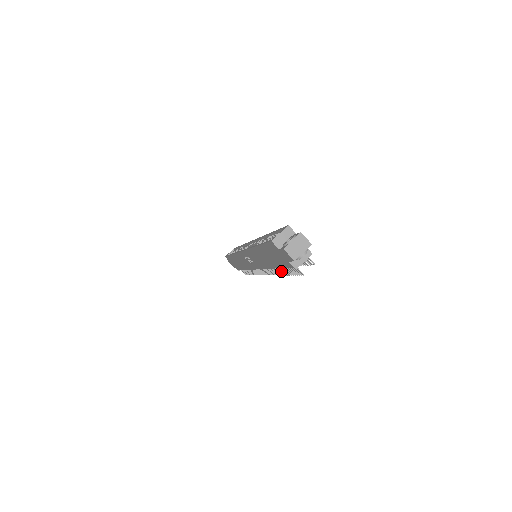
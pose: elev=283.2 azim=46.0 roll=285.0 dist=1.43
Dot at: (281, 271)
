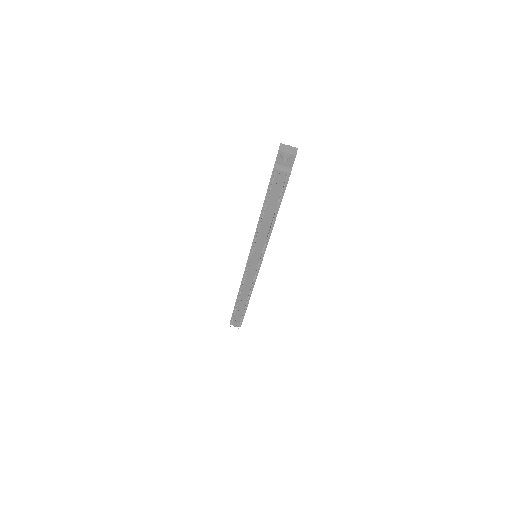
Dot at: occluded
